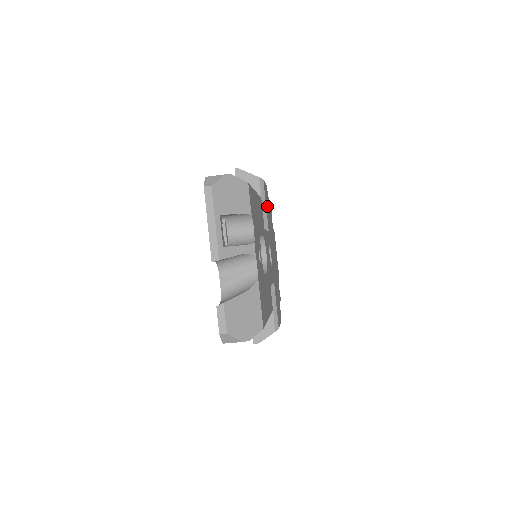
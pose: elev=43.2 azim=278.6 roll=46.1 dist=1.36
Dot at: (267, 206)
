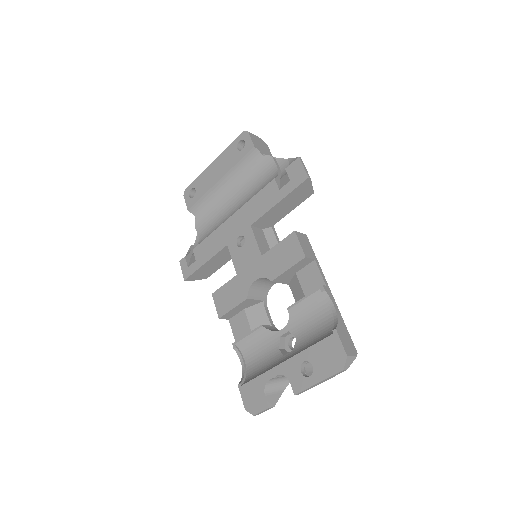
Dot at: occluded
